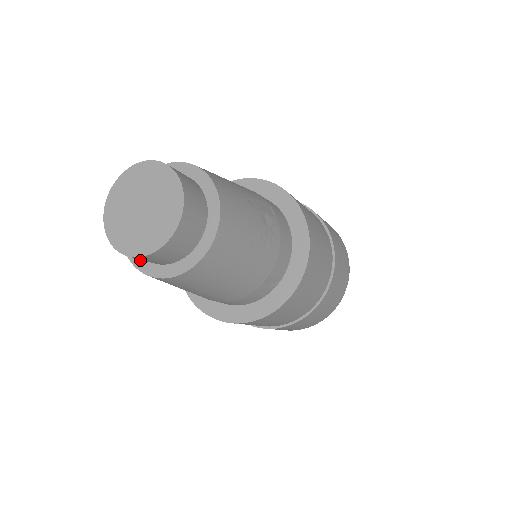
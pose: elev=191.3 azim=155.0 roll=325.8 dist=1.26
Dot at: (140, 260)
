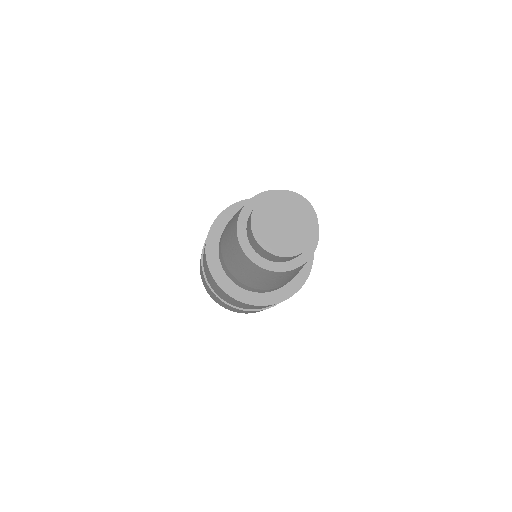
Dot at: (269, 264)
